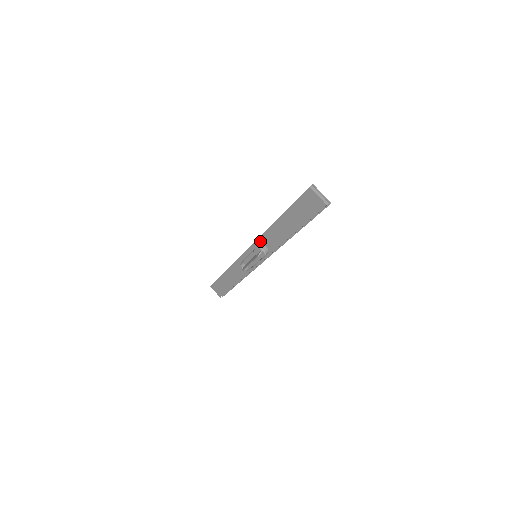
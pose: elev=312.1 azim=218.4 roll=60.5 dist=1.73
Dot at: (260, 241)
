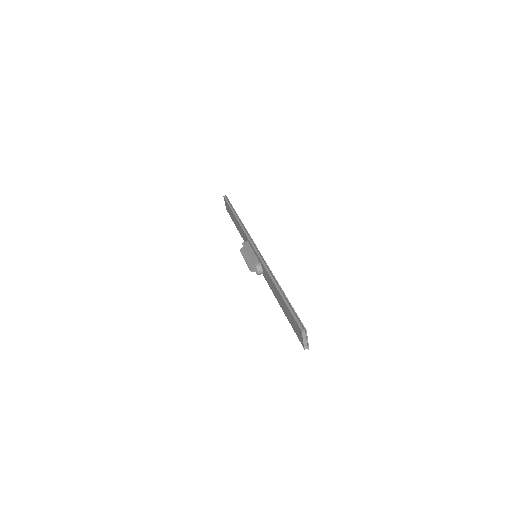
Dot at: (261, 263)
